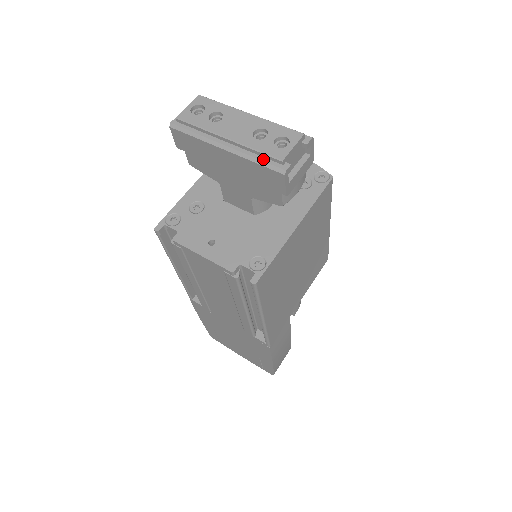
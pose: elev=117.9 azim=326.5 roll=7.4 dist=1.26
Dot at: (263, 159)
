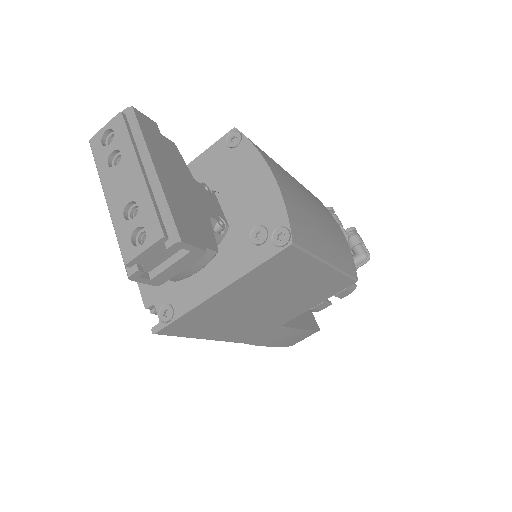
Dot at: (121, 246)
